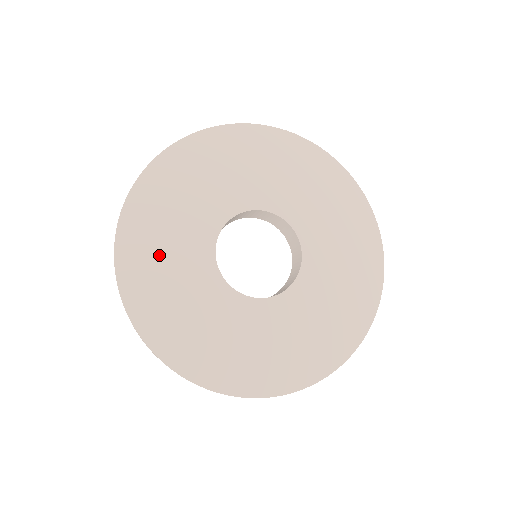
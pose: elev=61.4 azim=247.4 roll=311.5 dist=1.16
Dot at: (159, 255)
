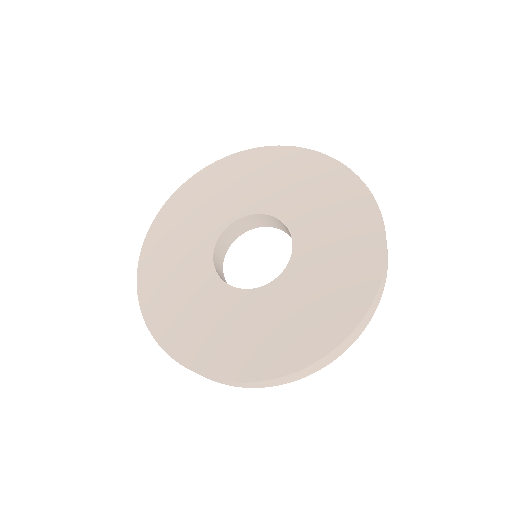
Dot at: (186, 316)
